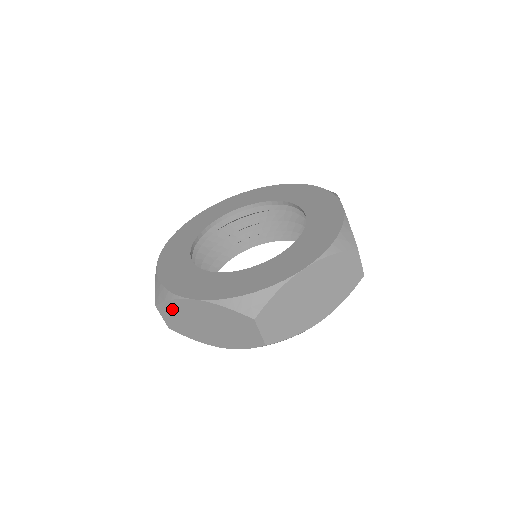
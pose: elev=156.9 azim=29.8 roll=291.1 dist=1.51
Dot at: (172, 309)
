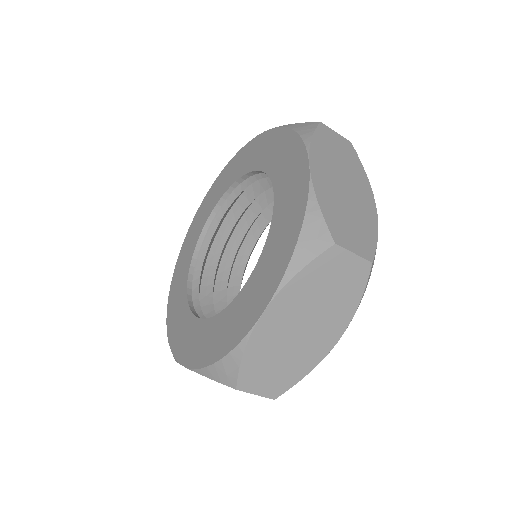
Dot at: occluded
